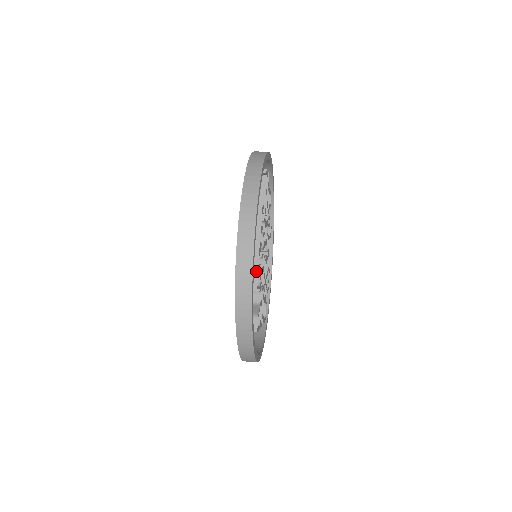
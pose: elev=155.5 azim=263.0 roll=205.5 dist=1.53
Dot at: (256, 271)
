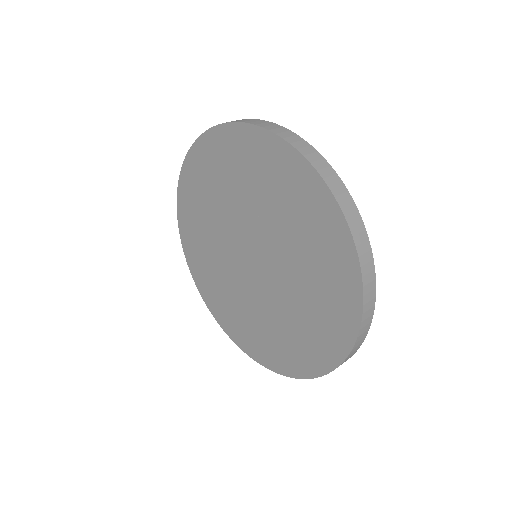
Dot at: occluded
